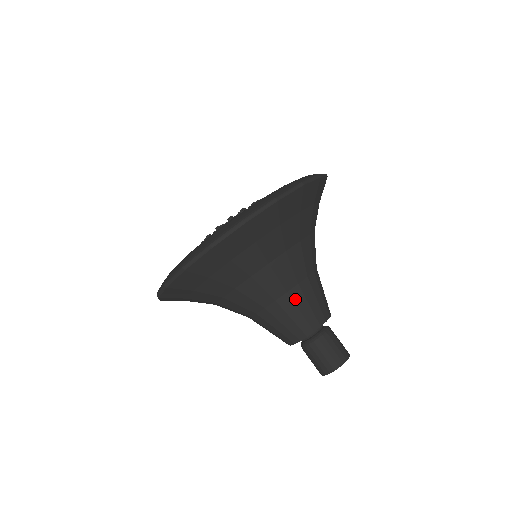
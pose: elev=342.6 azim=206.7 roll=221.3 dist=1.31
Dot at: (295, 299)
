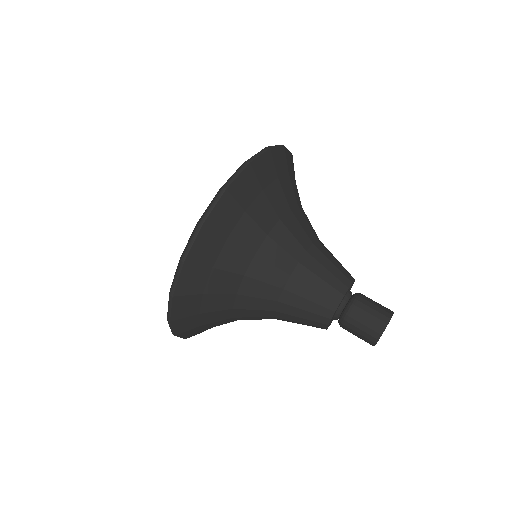
Dot at: (296, 291)
